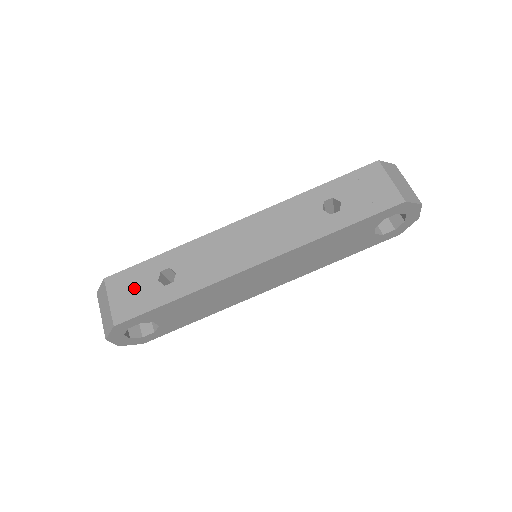
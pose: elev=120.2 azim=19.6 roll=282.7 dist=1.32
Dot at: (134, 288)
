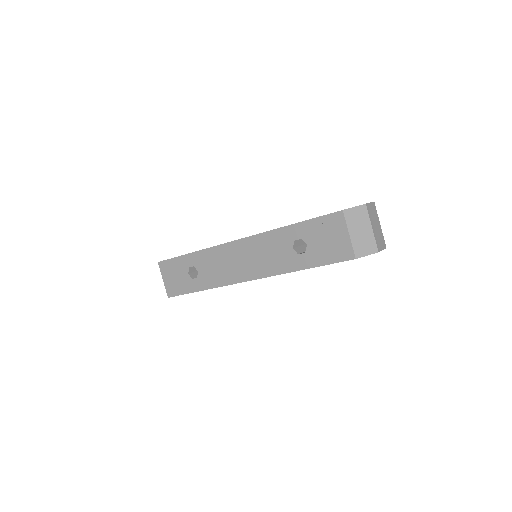
Dot at: (175, 275)
